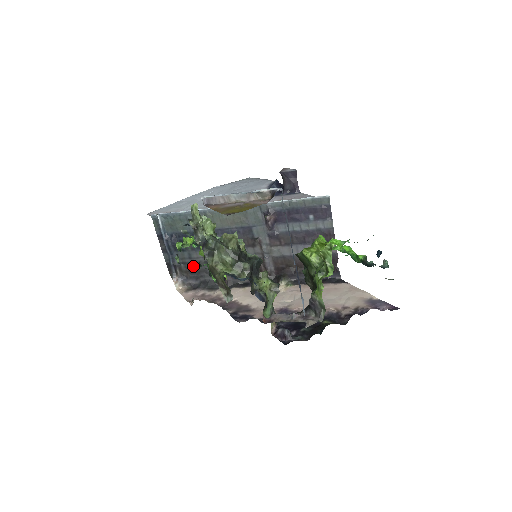
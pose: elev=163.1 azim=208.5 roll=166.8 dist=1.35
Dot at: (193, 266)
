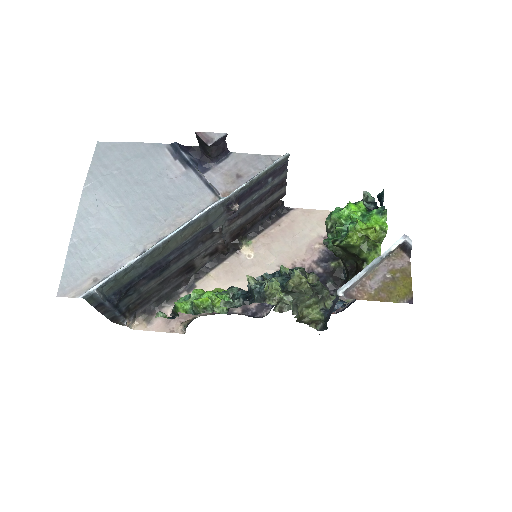
Dot at: (144, 297)
